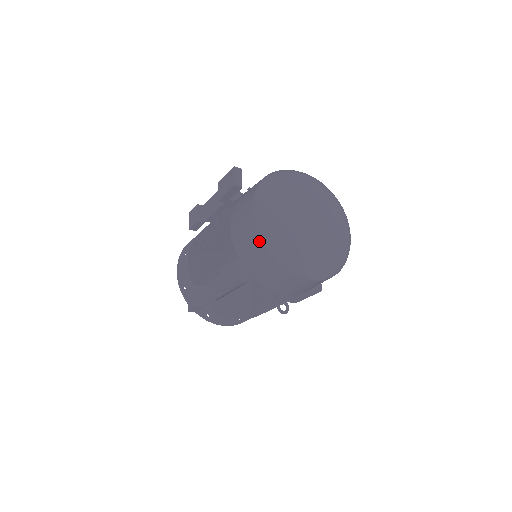
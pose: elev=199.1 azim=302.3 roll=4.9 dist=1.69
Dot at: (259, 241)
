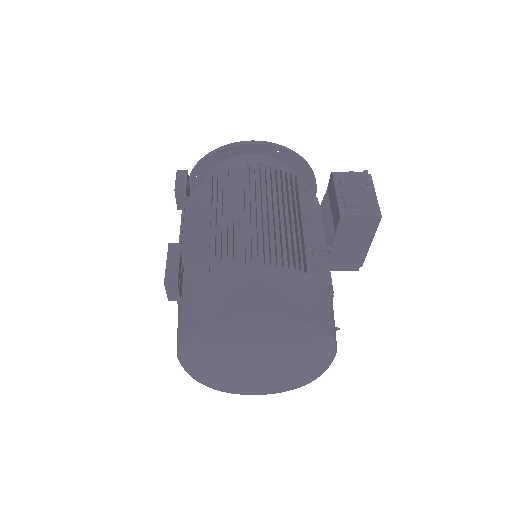
Dot at: occluded
